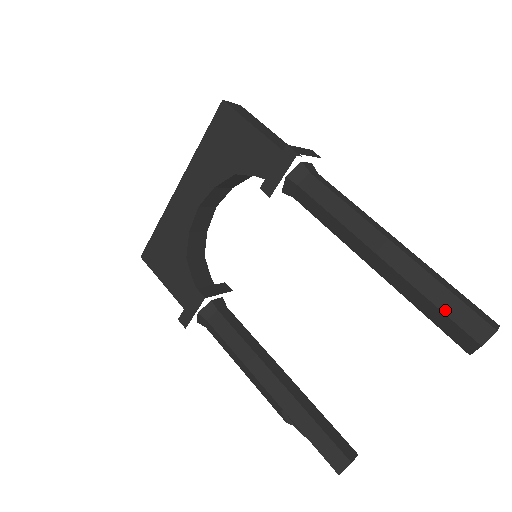
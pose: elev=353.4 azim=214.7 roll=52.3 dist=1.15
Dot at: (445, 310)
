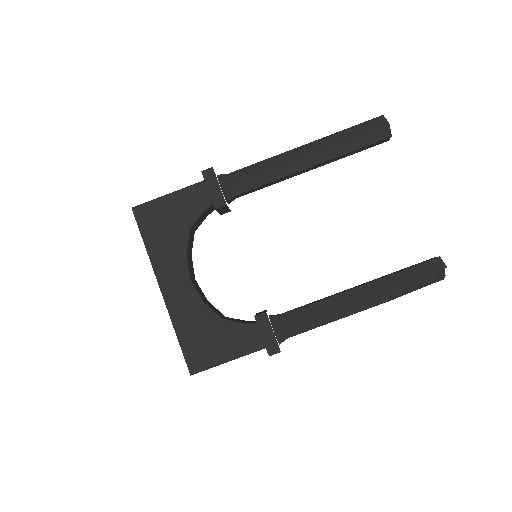
Dot at: (360, 133)
